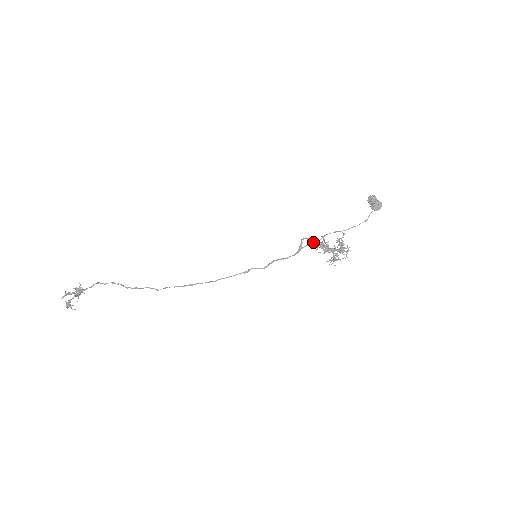
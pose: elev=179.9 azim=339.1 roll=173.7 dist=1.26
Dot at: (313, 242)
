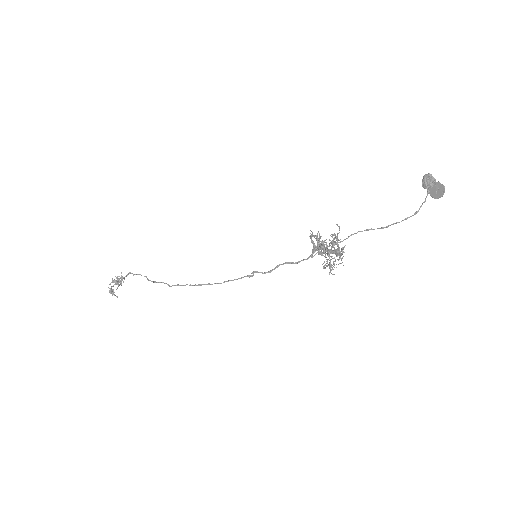
Dot at: occluded
